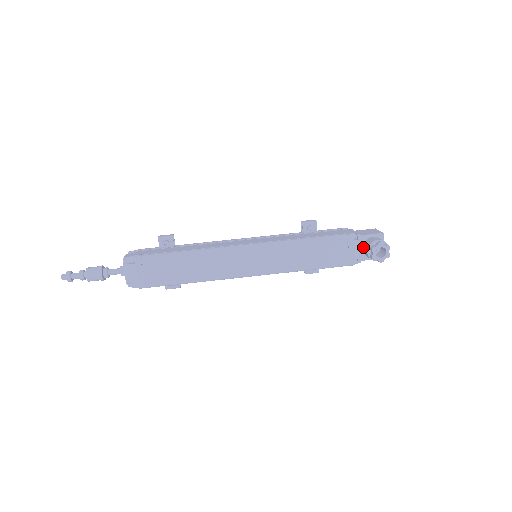
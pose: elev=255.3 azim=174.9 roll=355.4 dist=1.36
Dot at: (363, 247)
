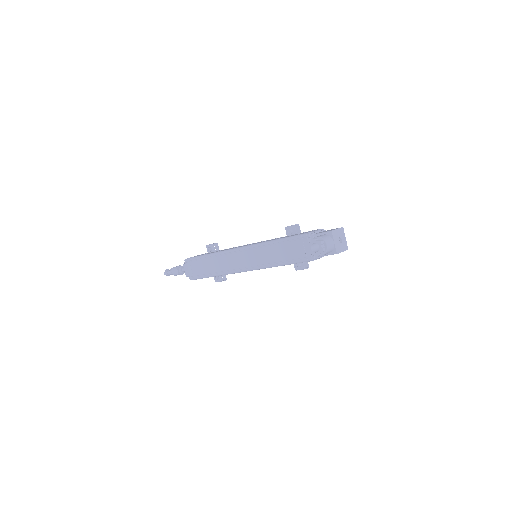
Dot at: occluded
